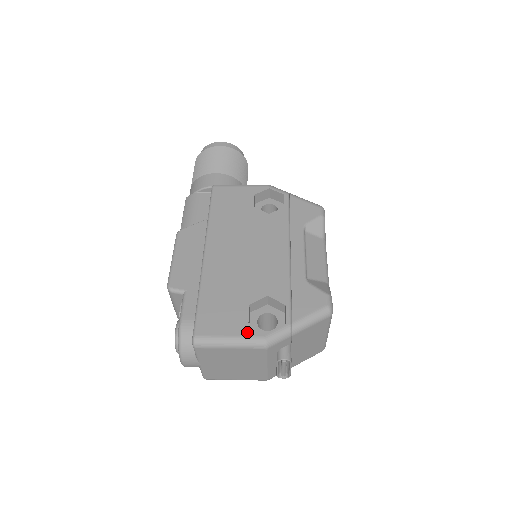
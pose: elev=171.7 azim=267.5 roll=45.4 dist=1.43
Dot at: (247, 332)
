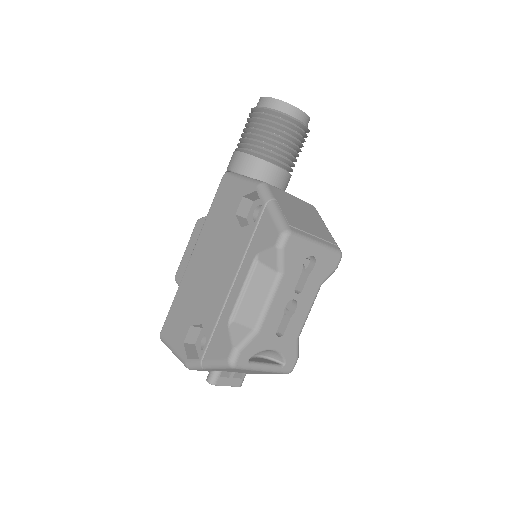
Dot at: (180, 350)
